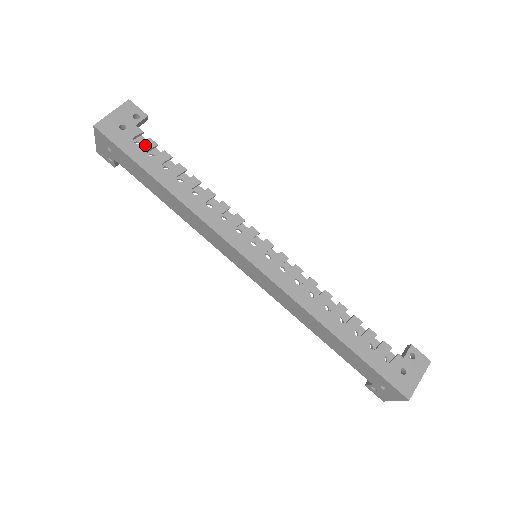
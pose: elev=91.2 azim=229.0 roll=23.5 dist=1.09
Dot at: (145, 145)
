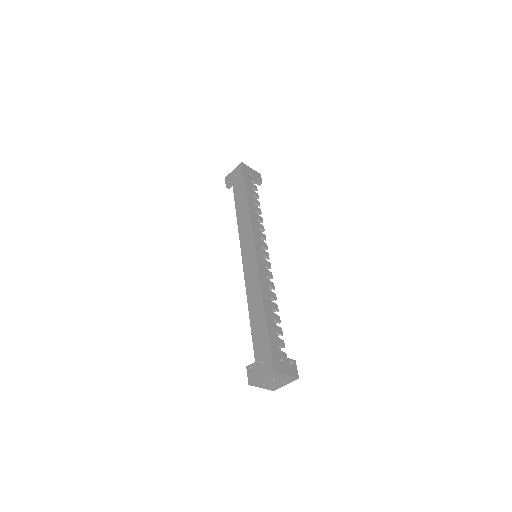
Dot at: (253, 185)
